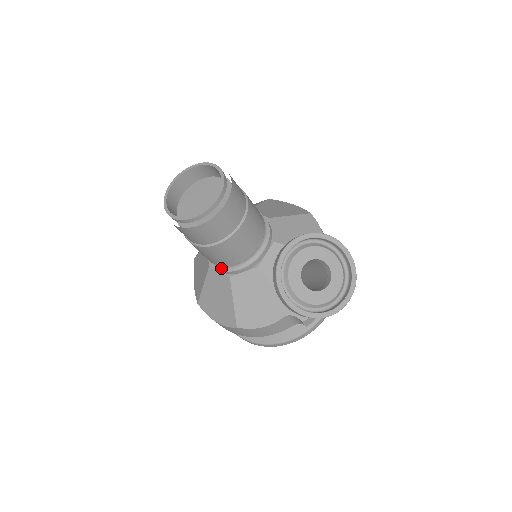
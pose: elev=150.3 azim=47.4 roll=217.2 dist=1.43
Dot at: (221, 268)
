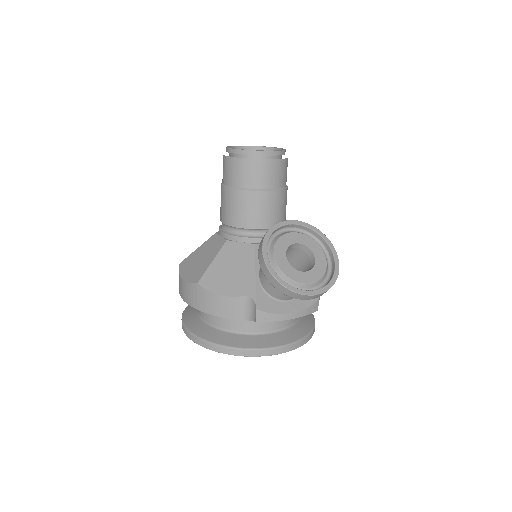
Dot at: (225, 231)
